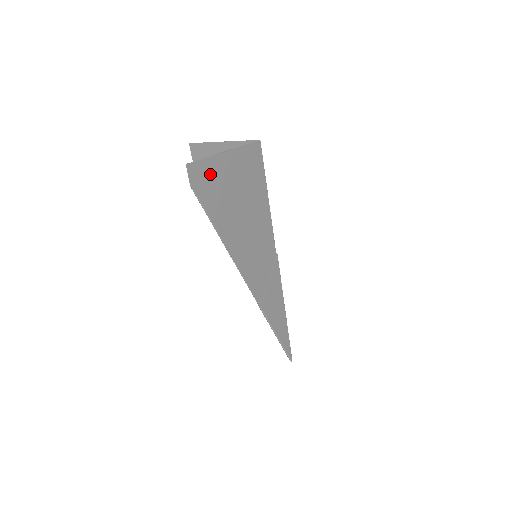
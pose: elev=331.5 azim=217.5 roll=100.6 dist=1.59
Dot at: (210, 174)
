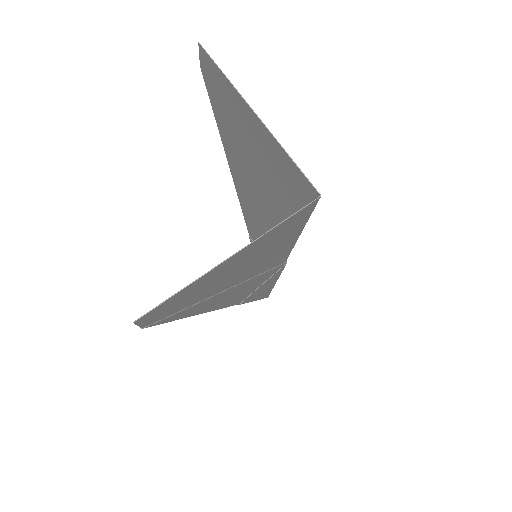
Dot at: (186, 294)
